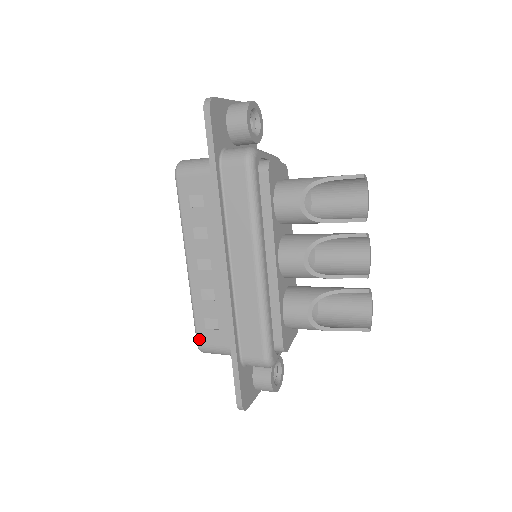
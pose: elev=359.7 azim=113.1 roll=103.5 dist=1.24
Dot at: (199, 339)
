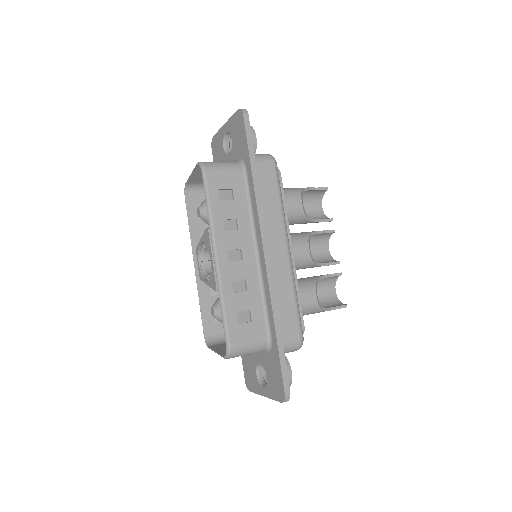
Dot at: (231, 338)
